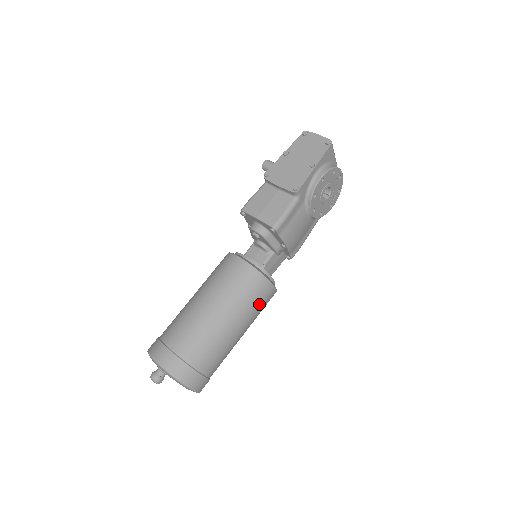
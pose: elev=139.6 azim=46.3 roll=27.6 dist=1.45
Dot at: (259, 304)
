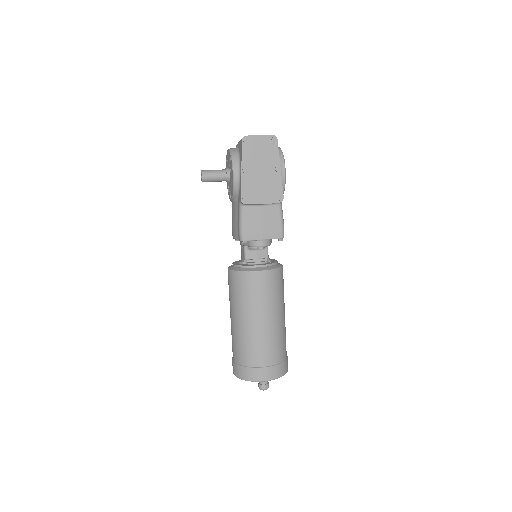
Dot at: occluded
